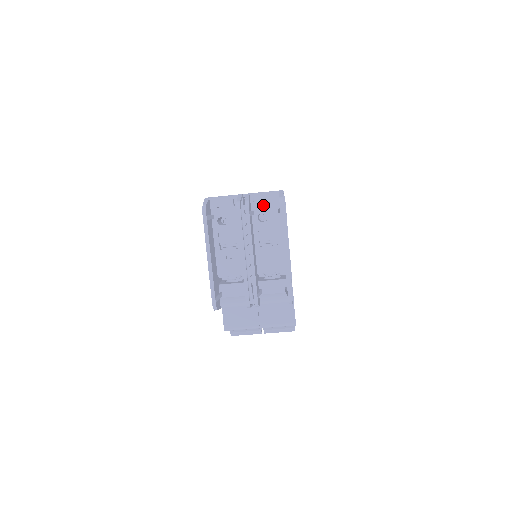
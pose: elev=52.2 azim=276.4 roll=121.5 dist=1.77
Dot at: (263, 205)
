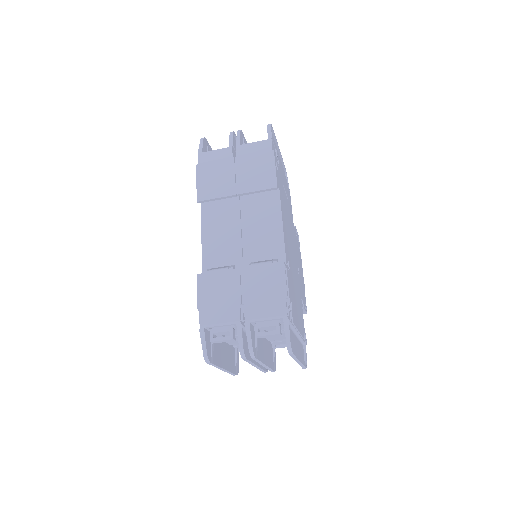
Dot at: occluded
